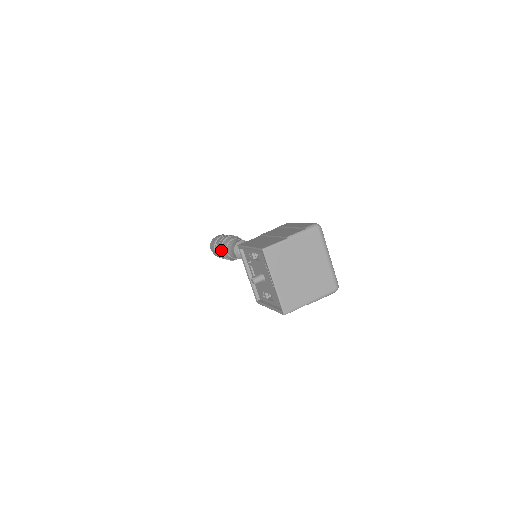
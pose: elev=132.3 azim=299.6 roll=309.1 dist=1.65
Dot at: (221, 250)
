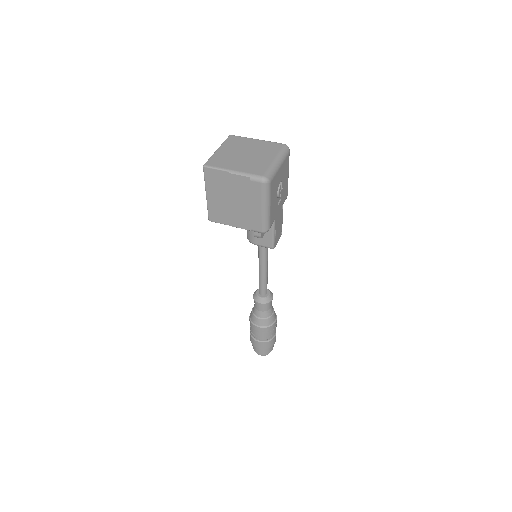
Dot at: occluded
